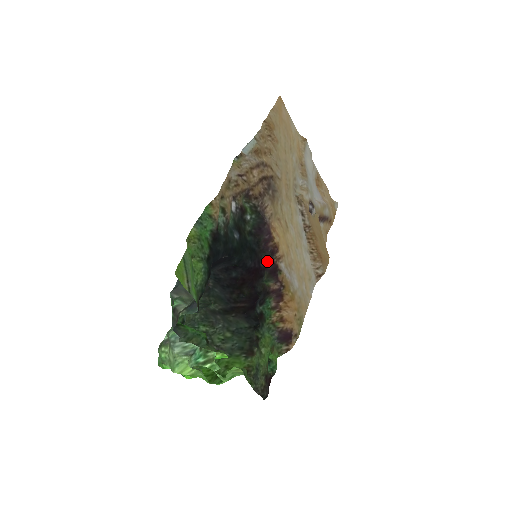
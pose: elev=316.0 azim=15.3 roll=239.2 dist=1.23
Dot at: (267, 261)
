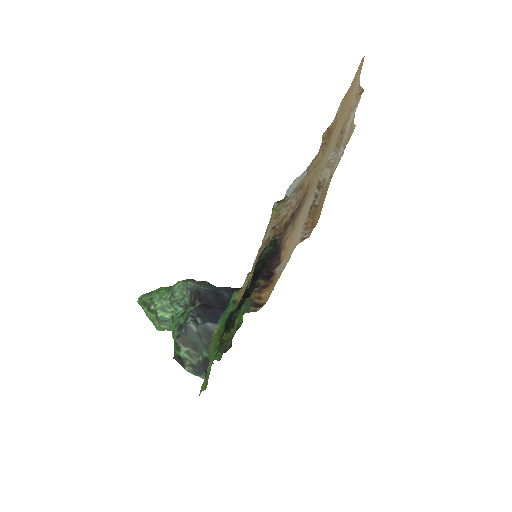
Dot at: (266, 271)
